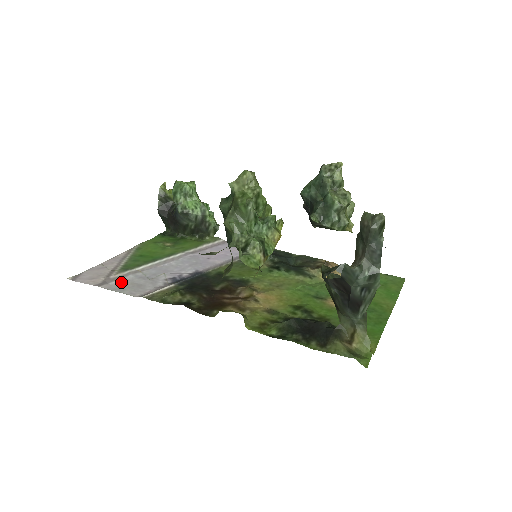
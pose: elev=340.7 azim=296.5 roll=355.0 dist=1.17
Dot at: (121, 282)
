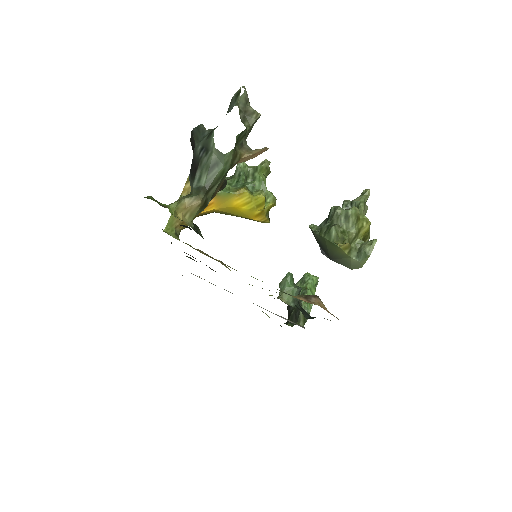
Dot at: occluded
